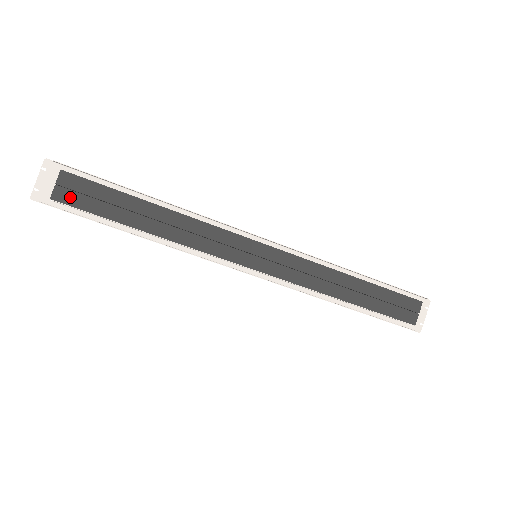
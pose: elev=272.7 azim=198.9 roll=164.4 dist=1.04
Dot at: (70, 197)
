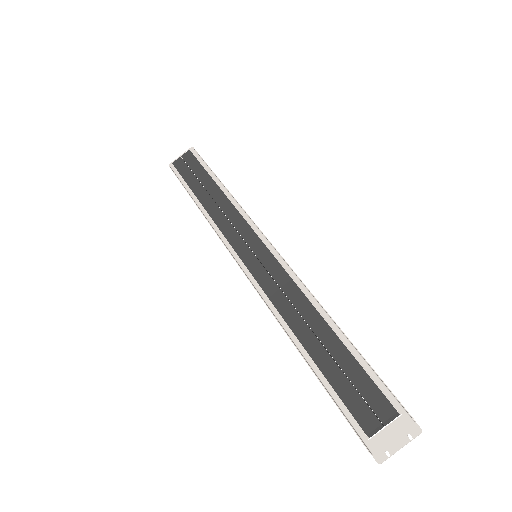
Dot at: (181, 165)
